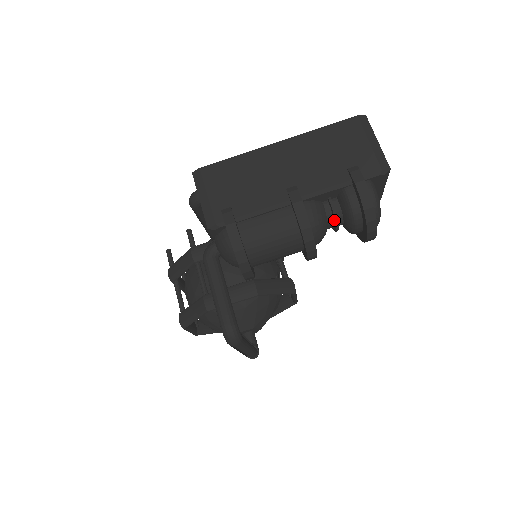
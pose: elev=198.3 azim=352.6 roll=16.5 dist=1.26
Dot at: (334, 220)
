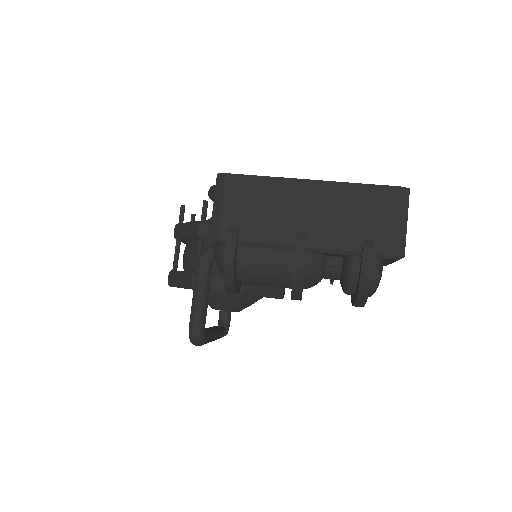
Dot at: (331, 277)
